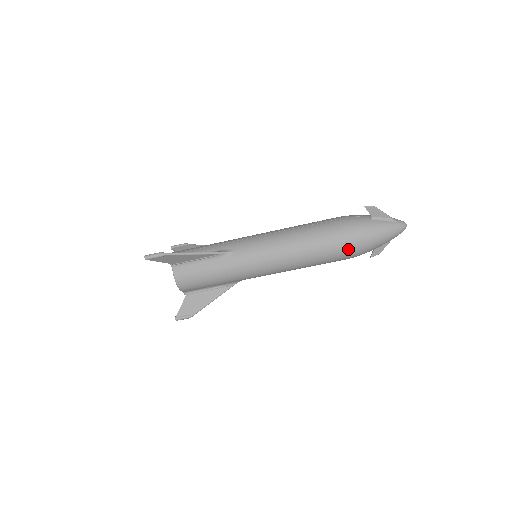
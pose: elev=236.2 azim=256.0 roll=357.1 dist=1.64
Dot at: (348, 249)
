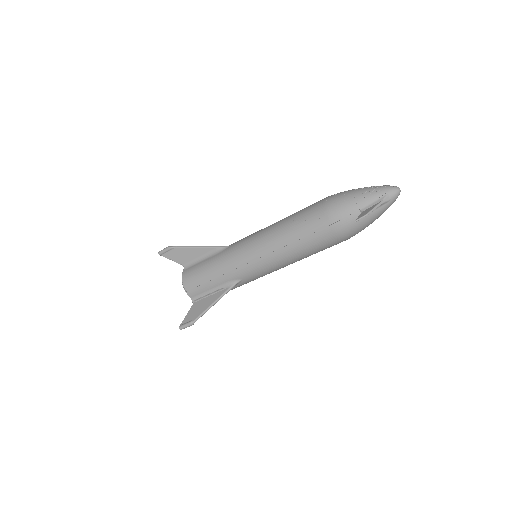
Dot at: occluded
